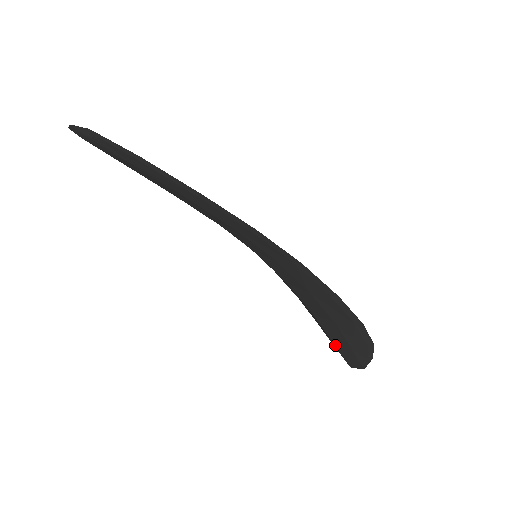
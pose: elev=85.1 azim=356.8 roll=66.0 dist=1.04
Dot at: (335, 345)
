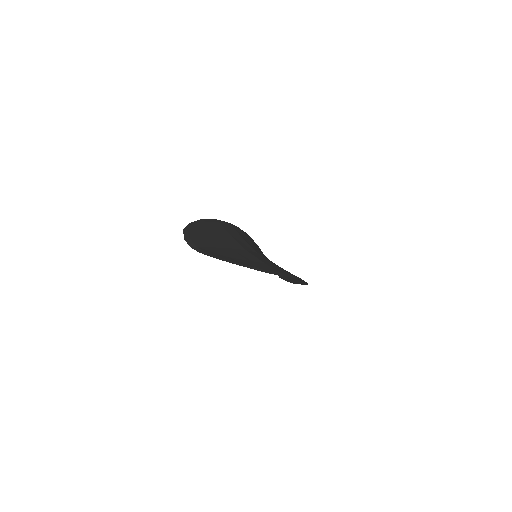
Dot at: occluded
